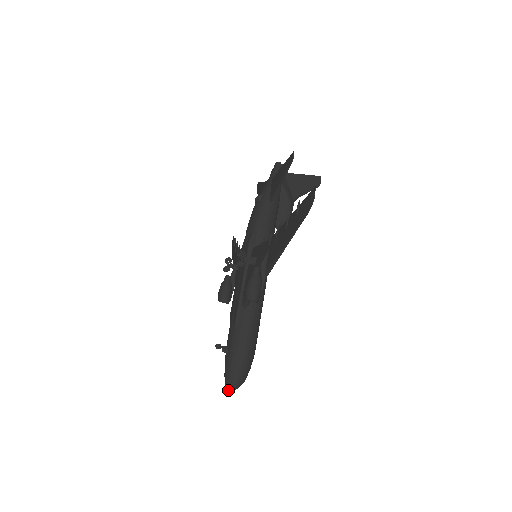
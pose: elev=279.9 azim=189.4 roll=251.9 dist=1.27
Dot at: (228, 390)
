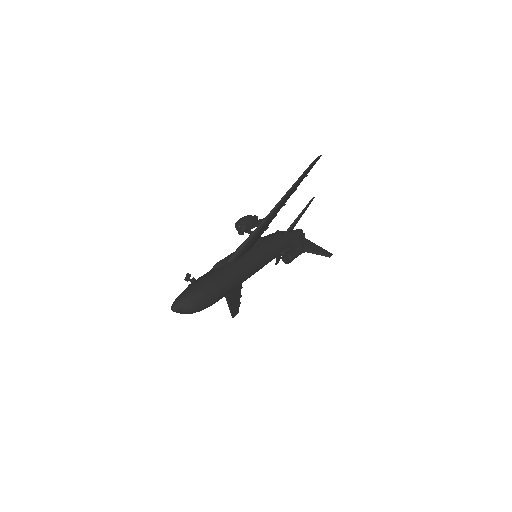
Dot at: (175, 302)
